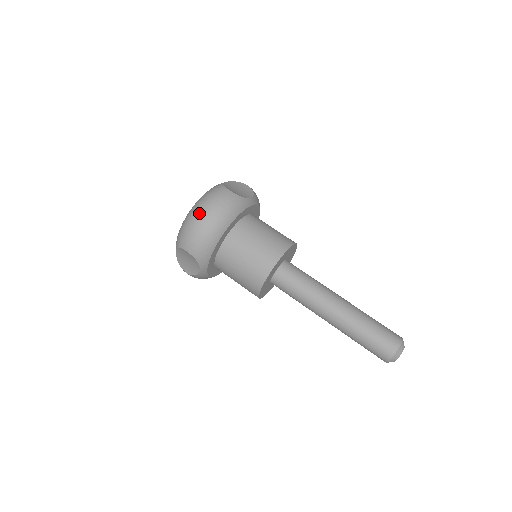
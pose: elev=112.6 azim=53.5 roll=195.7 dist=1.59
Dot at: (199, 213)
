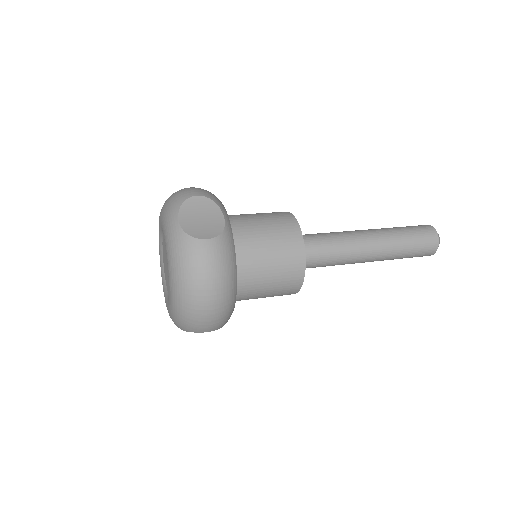
Dot at: occluded
